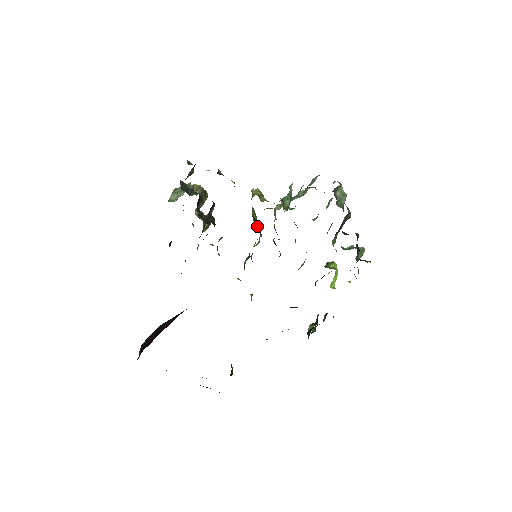
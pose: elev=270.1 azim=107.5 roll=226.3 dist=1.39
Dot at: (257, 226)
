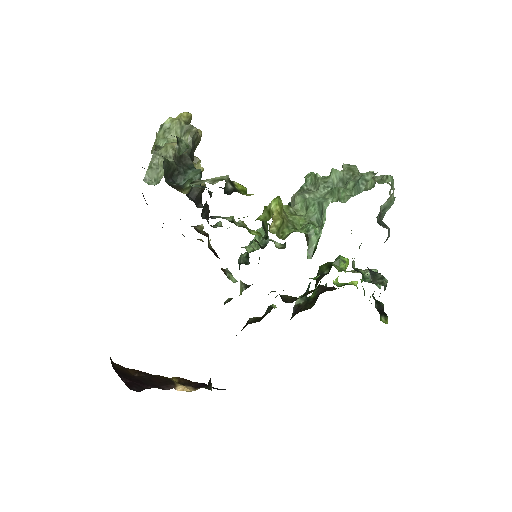
Dot at: occluded
